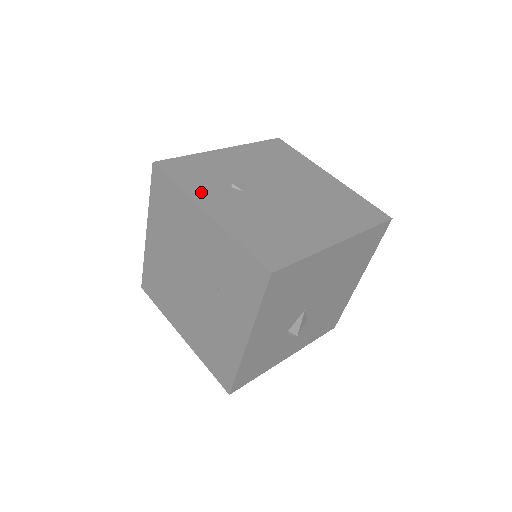
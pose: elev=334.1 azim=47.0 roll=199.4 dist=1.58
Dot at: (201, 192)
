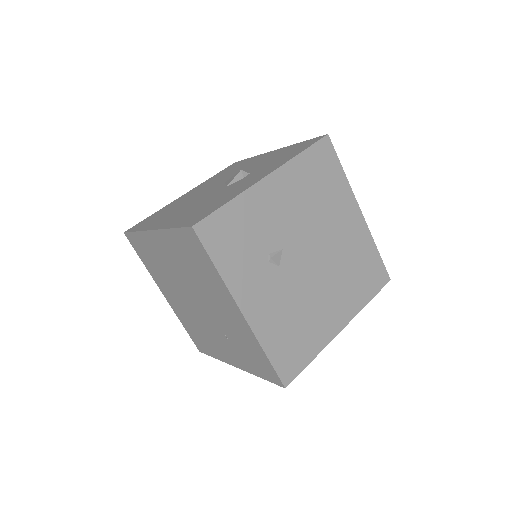
Dot at: (240, 279)
